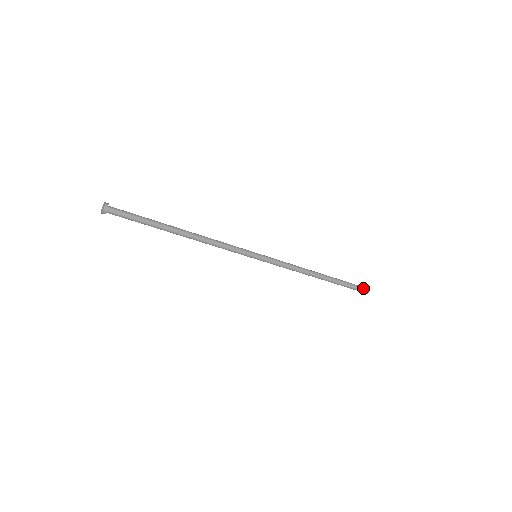
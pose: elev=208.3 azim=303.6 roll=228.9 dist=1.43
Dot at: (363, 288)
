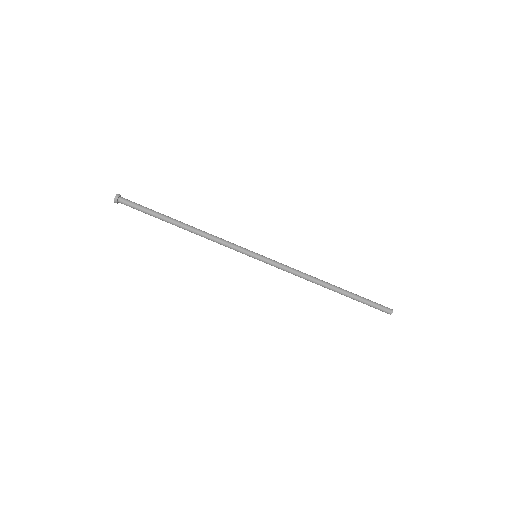
Dot at: (384, 307)
